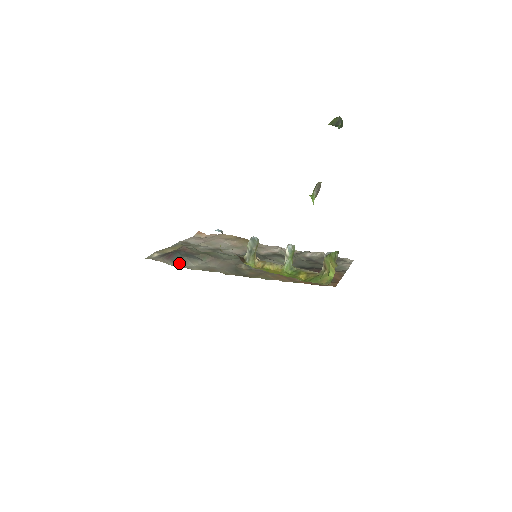
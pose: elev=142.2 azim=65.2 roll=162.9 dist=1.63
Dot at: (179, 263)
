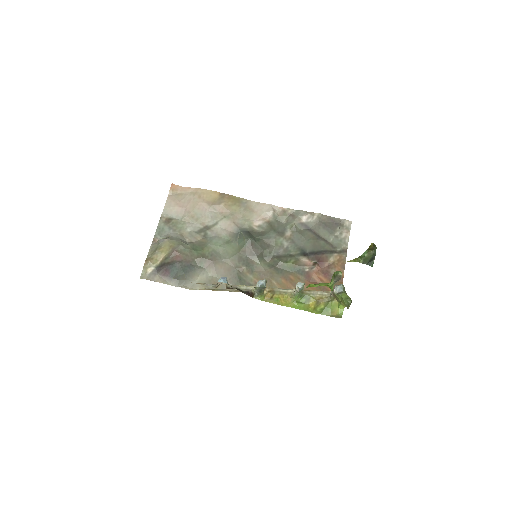
Dot at: (179, 281)
